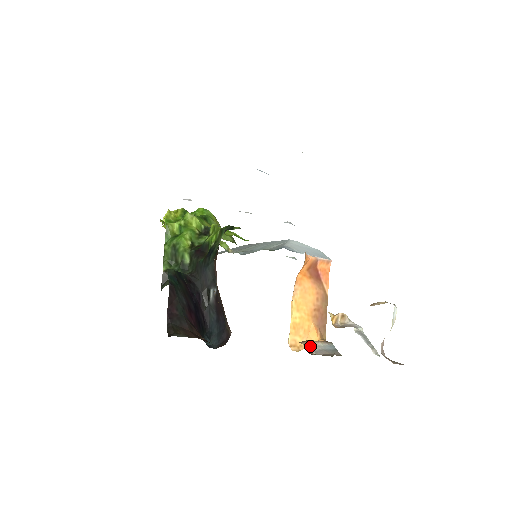
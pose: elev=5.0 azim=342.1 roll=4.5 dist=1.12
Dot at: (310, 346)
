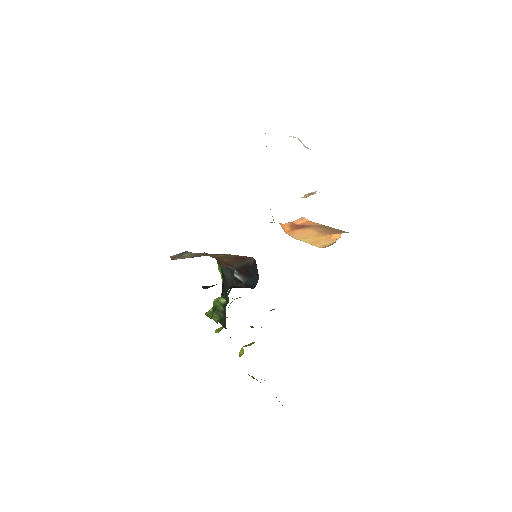
Dot at: occluded
